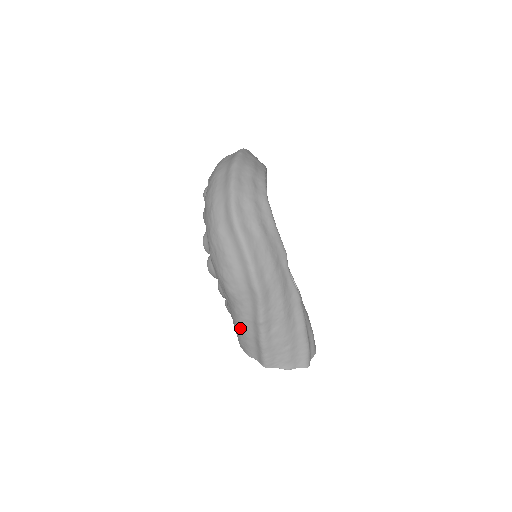
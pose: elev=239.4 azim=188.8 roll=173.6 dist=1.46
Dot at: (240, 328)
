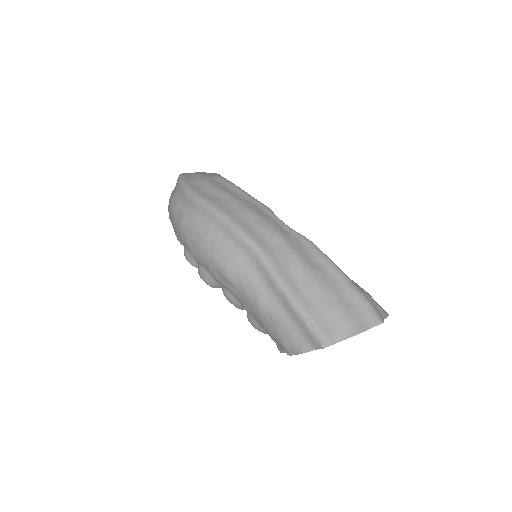
Dot at: (267, 316)
